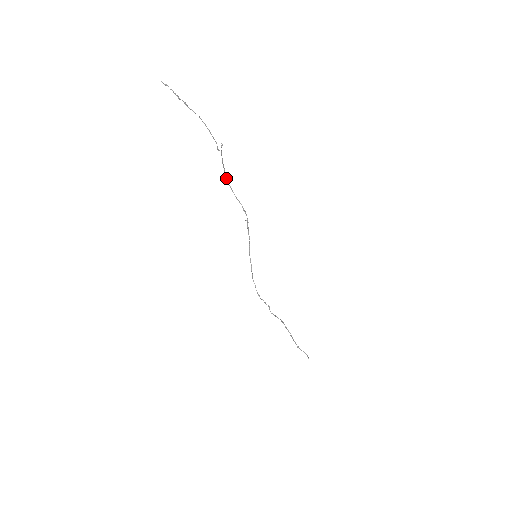
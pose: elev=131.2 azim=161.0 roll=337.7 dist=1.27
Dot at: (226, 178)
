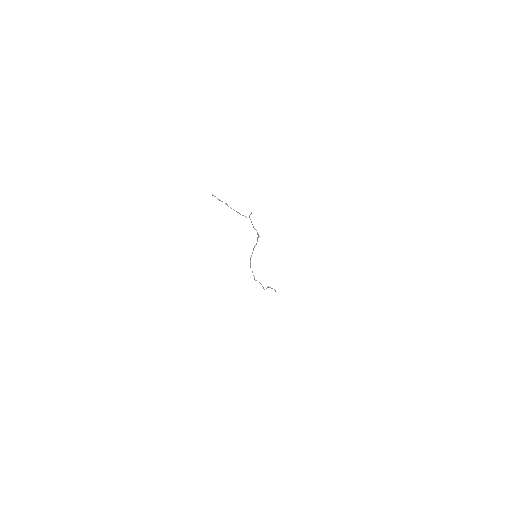
Dot at: (250, 219)
